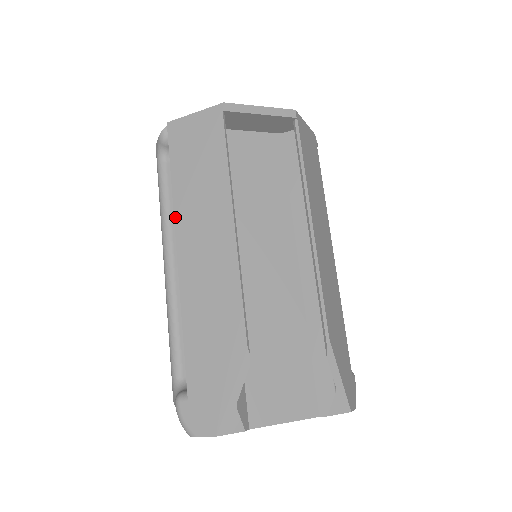
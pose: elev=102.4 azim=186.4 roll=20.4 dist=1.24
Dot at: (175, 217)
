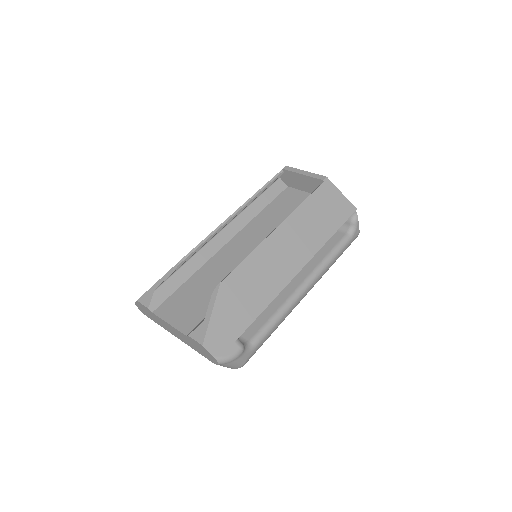
Dot at: occluded
